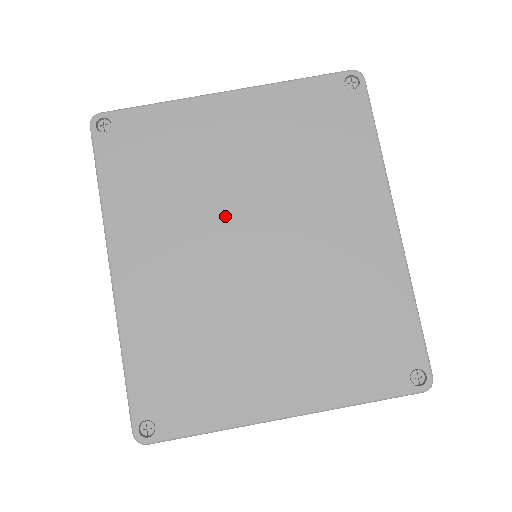
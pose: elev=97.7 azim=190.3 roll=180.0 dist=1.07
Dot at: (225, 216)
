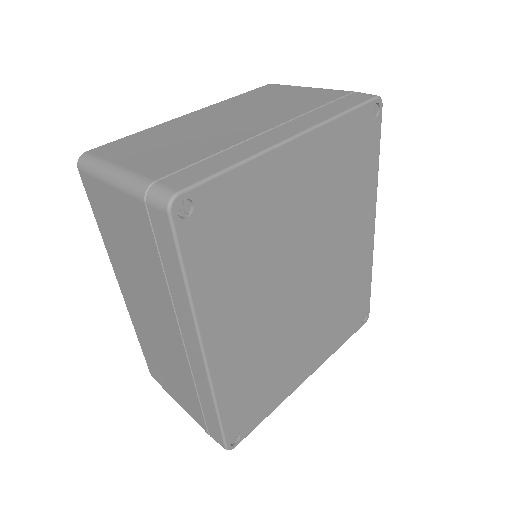
Dot at: (287, 265)
